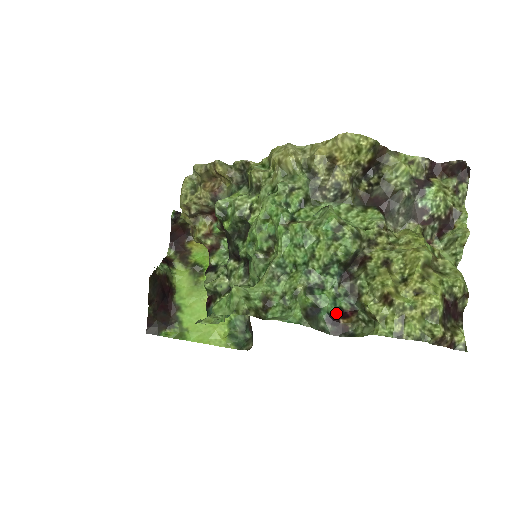
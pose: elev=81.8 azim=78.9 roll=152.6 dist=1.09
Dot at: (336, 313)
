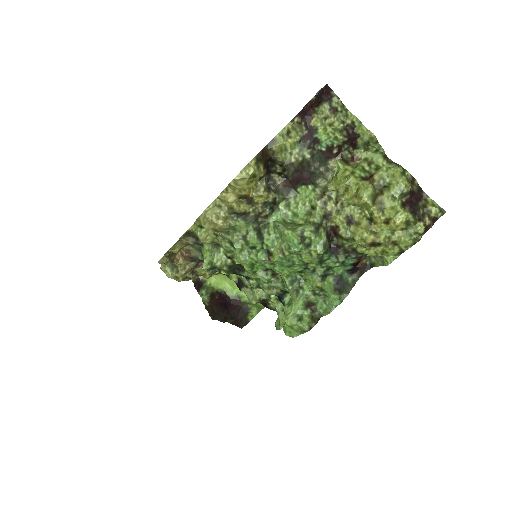
Dot at: (351, 267)
